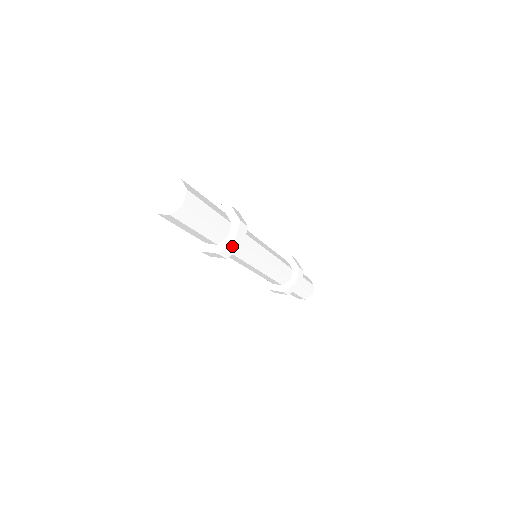
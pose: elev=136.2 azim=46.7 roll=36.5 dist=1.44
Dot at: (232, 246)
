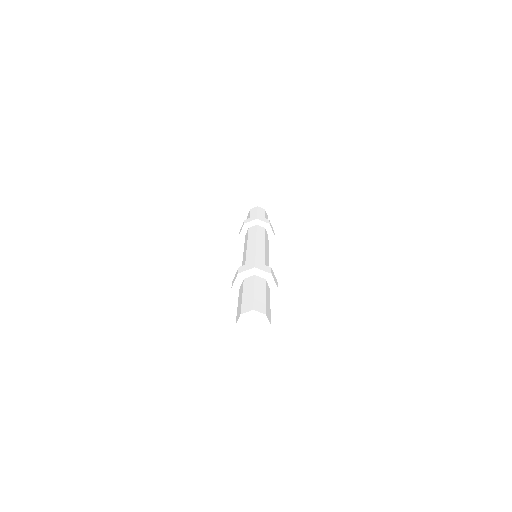
Dot at: (275, 291)
